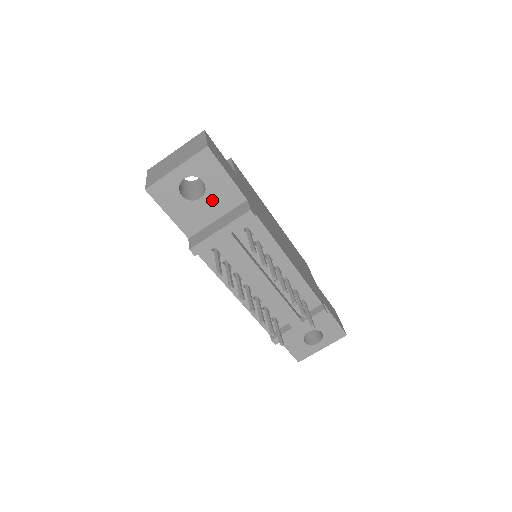
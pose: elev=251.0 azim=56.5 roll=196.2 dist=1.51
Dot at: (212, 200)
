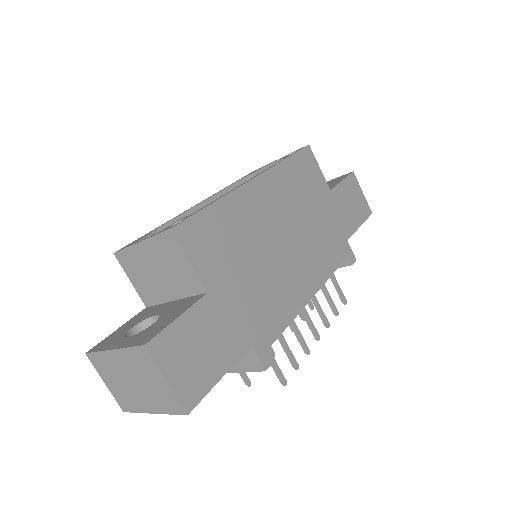
Dot at: occluded
